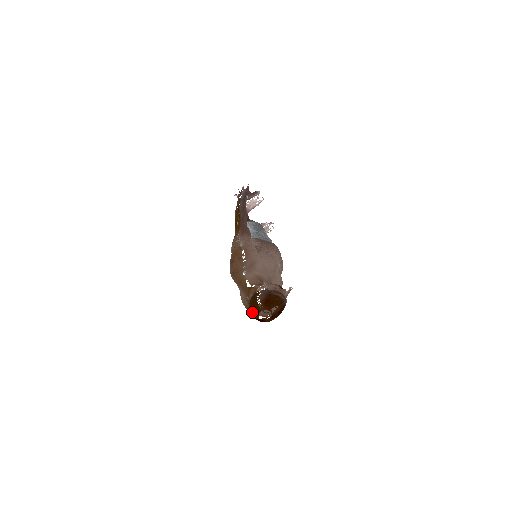
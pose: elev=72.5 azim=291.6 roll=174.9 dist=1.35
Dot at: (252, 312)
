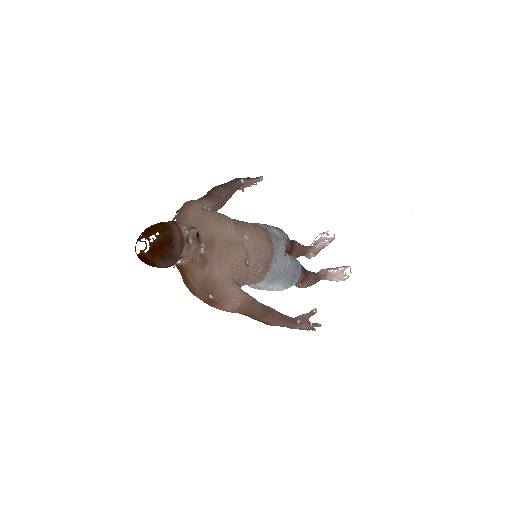
Dot at: occluded
